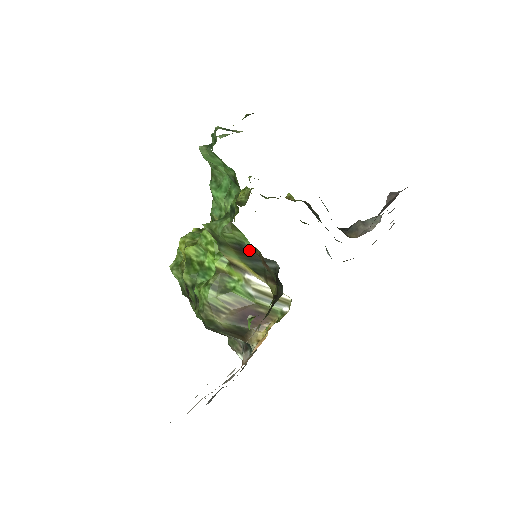
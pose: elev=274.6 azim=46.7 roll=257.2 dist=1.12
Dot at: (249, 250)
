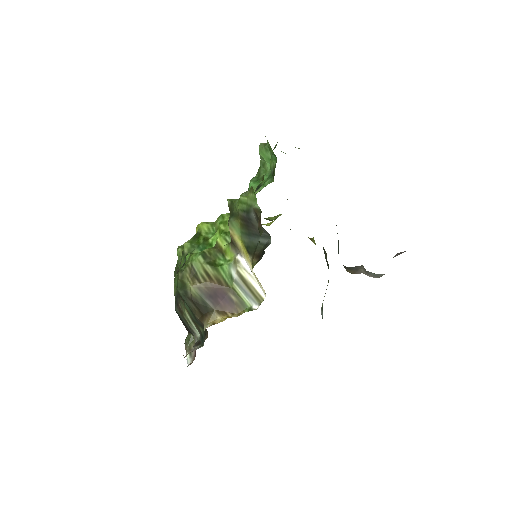
Dot at: (253, 218)
